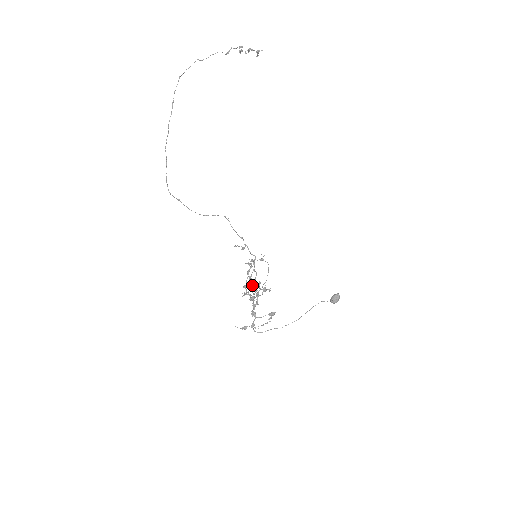
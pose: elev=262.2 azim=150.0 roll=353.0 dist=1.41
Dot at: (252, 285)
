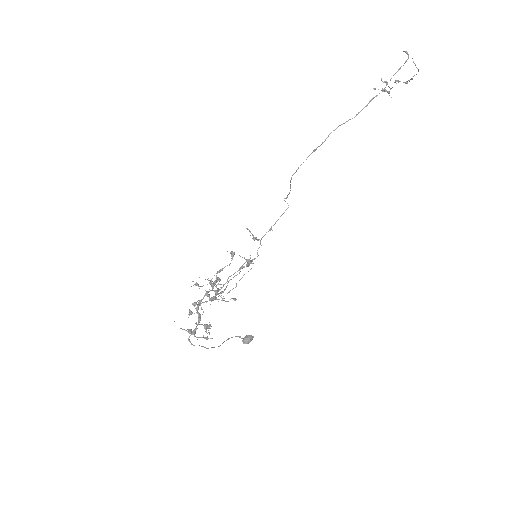
Dot at: occluded
